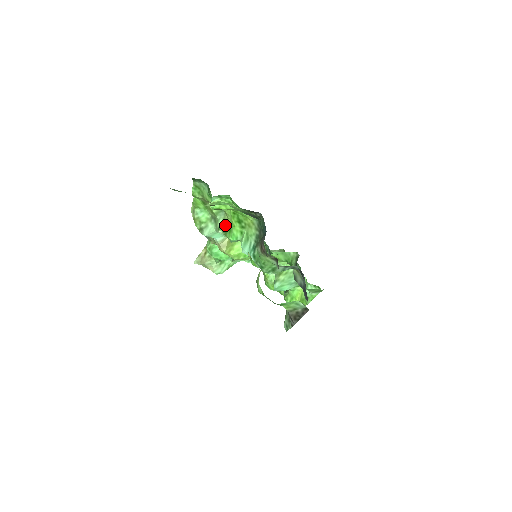
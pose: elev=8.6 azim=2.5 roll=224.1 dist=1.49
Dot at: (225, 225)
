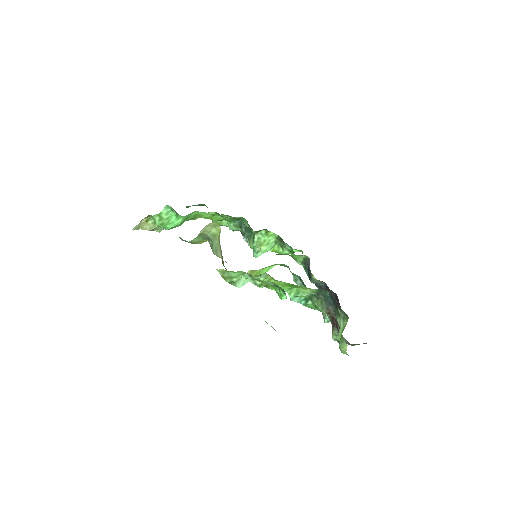
Dot at: occluded
